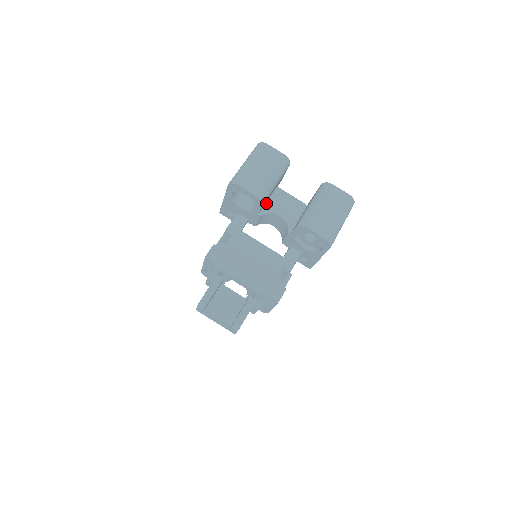
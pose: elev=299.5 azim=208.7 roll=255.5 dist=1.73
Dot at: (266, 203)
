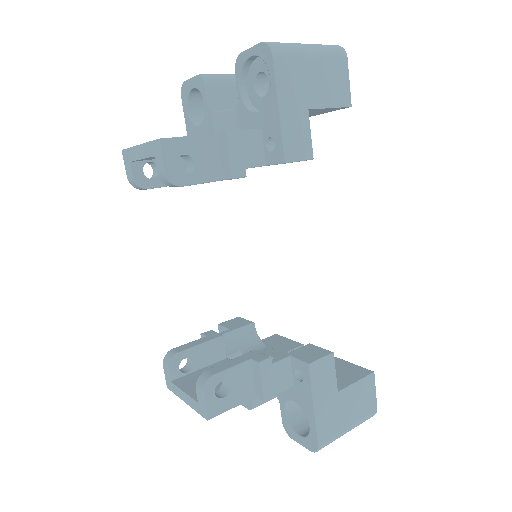
Dot at: occluded
